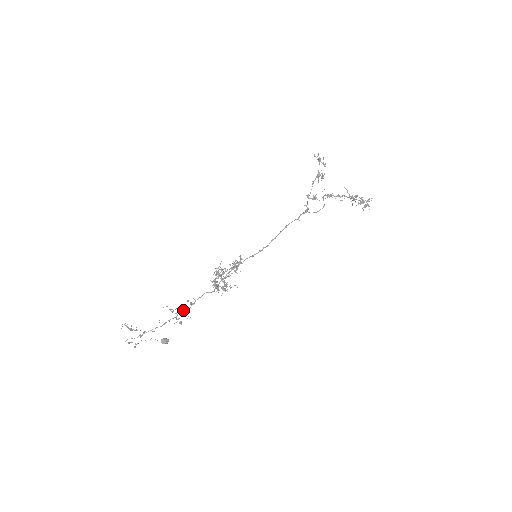
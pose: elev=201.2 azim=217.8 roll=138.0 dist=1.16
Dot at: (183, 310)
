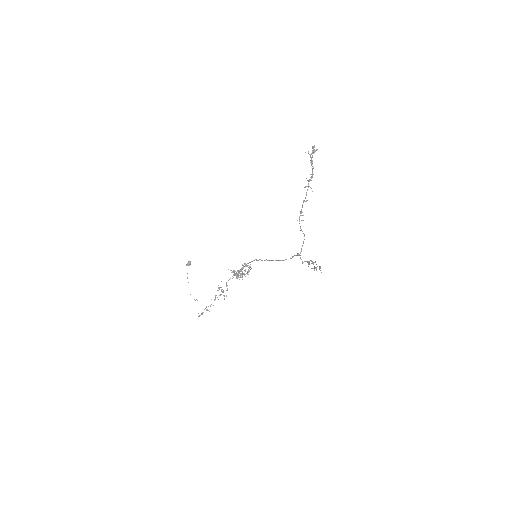
Dot at: (223, 292)
